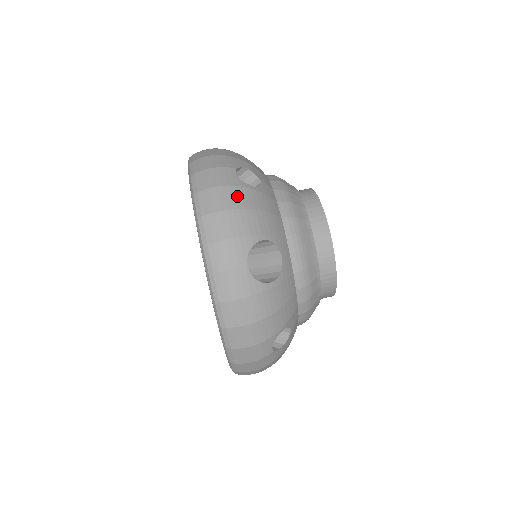
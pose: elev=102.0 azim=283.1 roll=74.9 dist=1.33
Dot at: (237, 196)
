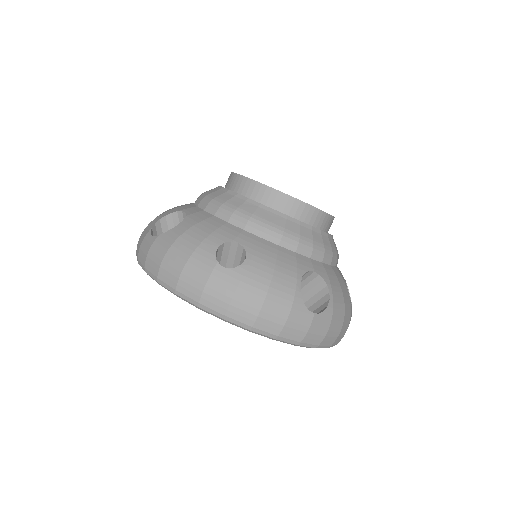
Dot at: (253, 285)
